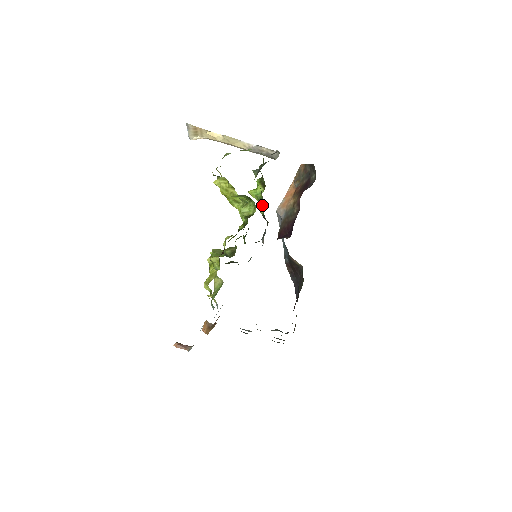
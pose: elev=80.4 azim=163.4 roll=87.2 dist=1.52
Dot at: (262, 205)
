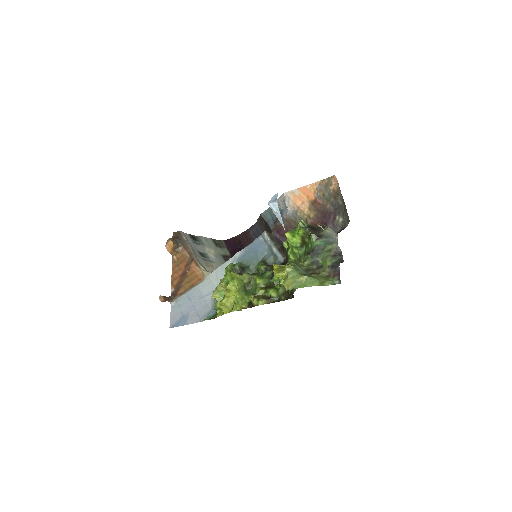
Dot at: (293, 259)
